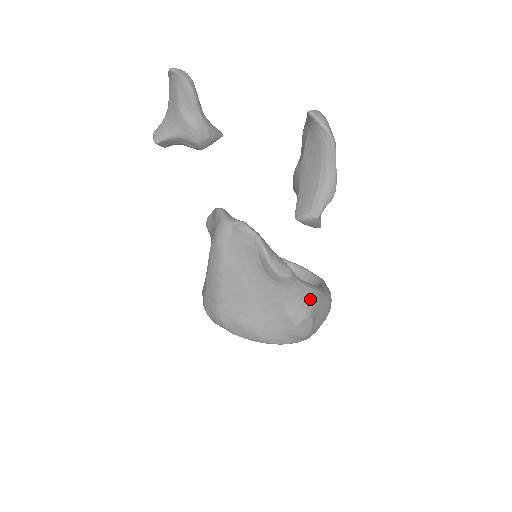
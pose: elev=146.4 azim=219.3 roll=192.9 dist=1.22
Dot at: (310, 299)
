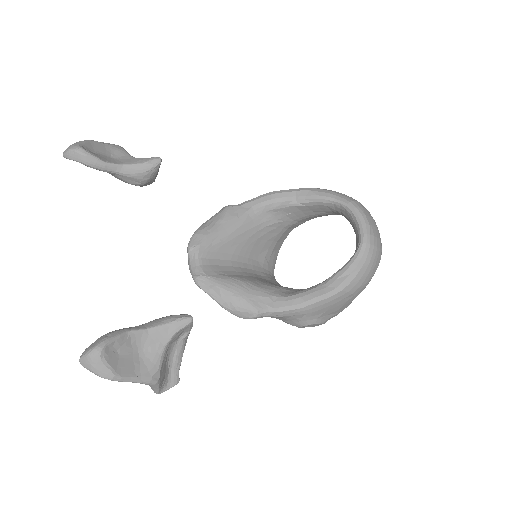
Dot at: (298, 315)
